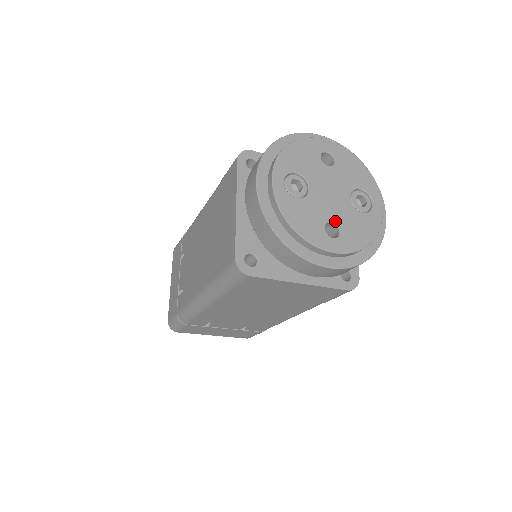
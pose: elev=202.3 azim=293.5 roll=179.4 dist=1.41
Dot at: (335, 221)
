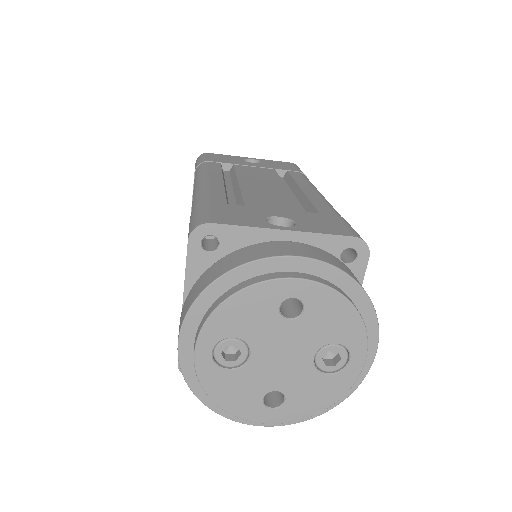
Dot at: (280, 390)
